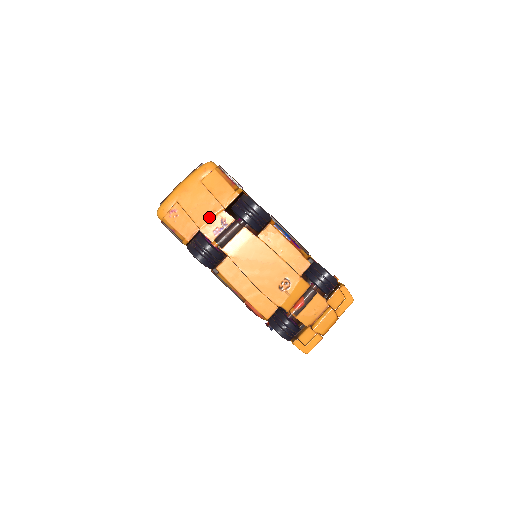
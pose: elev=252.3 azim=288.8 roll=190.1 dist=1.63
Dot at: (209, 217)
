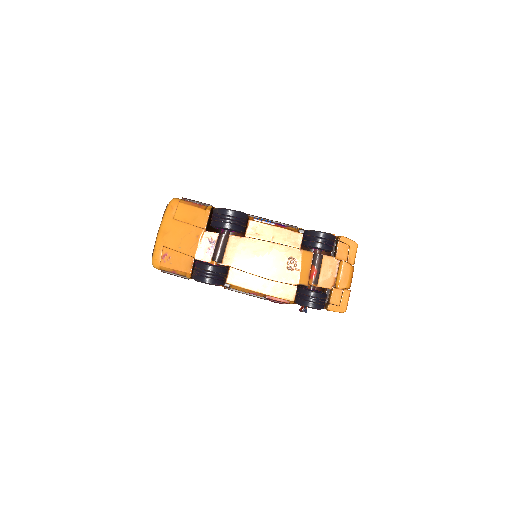
Dot at: (196, 243)
